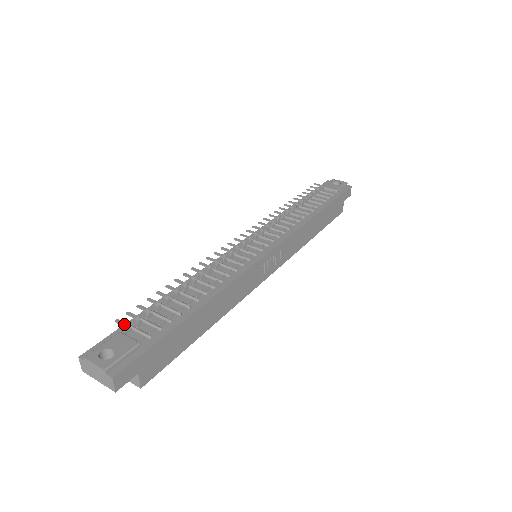
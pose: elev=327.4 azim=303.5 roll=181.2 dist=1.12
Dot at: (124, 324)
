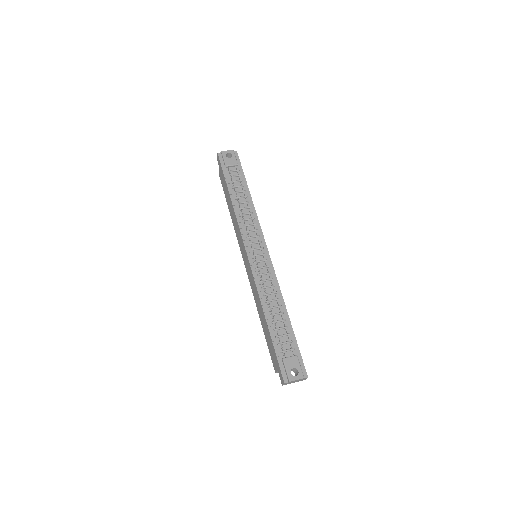
Dot at: (283, 354)
